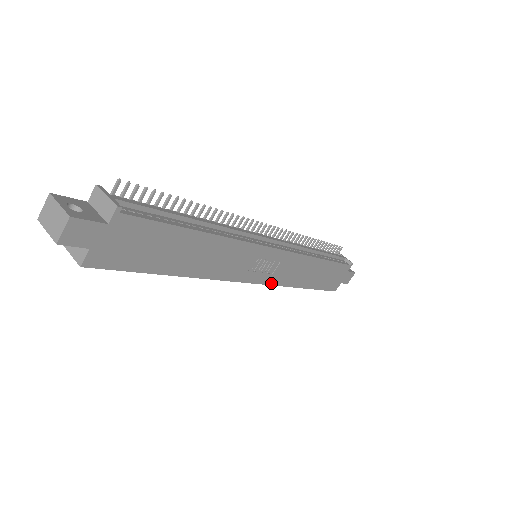
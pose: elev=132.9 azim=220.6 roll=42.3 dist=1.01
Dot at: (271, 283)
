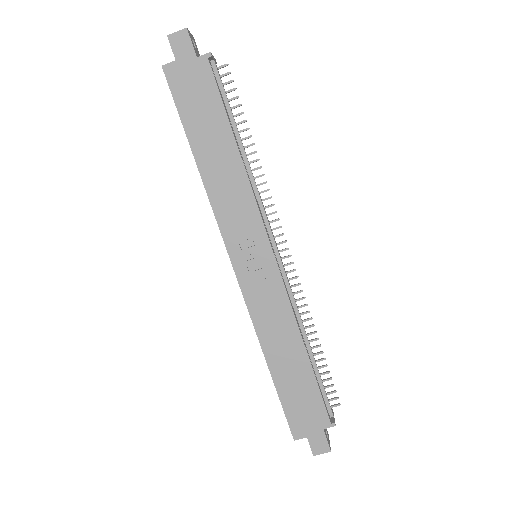
Dot at: (245, 293)
